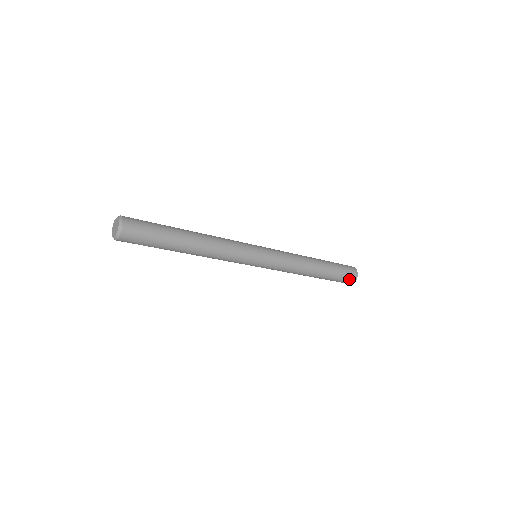
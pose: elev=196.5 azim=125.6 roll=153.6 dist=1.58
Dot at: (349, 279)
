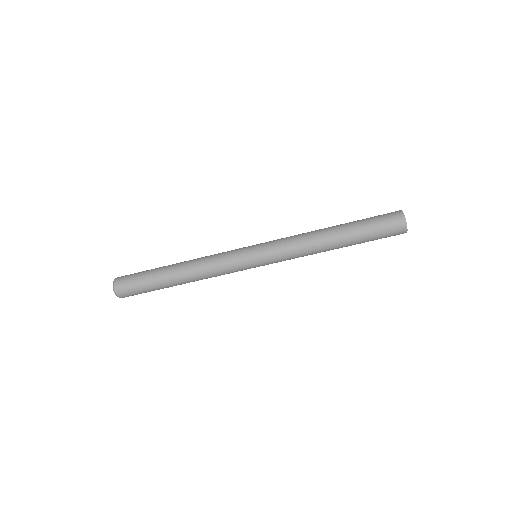
Dot at: (393, 225)
